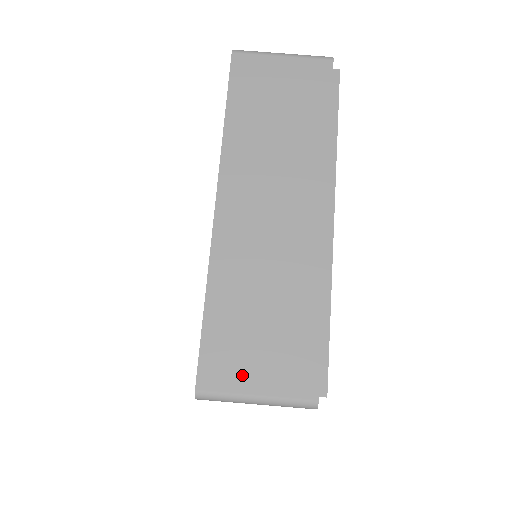
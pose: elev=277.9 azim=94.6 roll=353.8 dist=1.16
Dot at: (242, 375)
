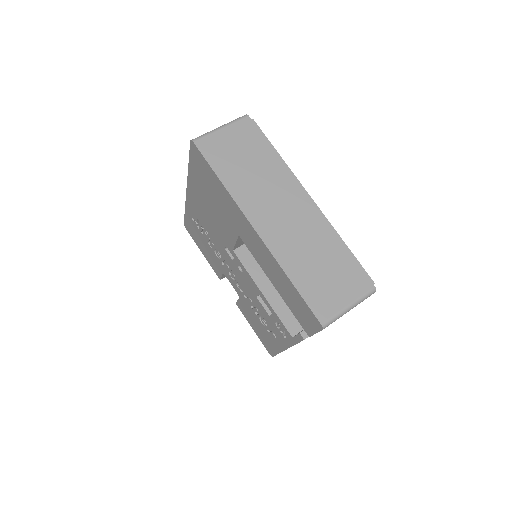
Dot at: (335, 301)
